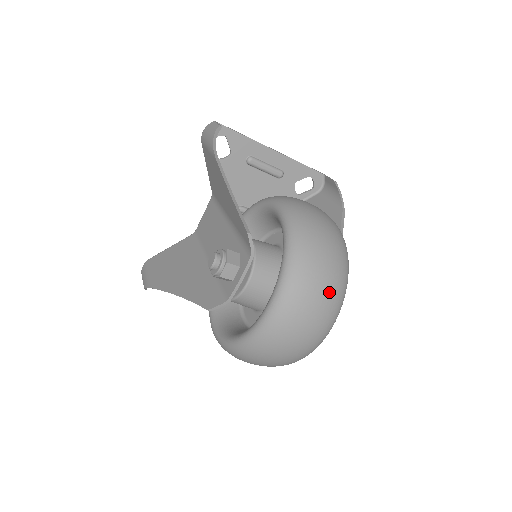
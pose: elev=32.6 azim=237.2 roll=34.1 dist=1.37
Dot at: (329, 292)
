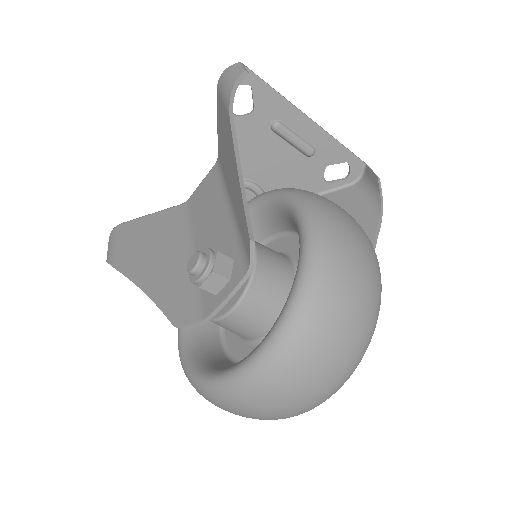
Dot at: (345, 352)
